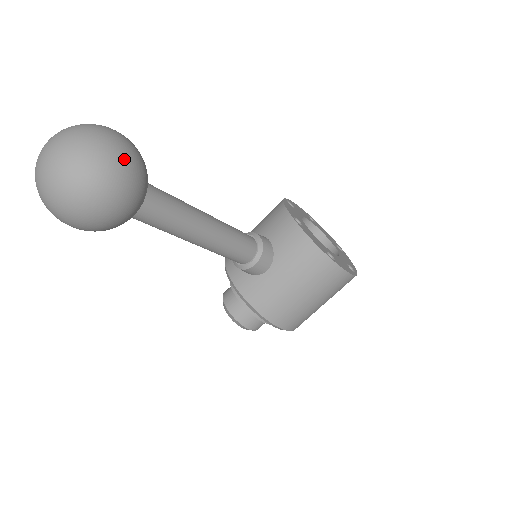
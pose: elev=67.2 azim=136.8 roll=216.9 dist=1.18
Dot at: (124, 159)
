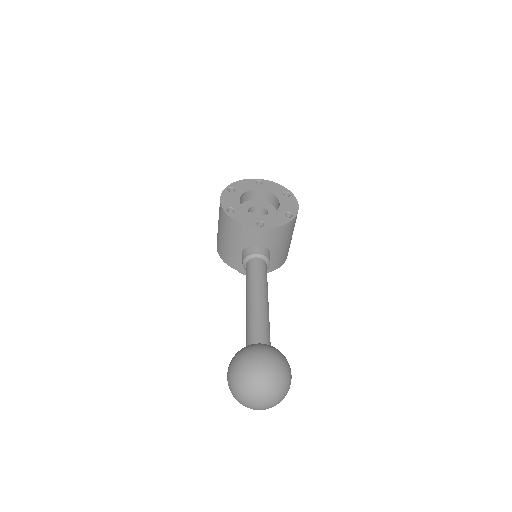
Dot at: (280, 365)
